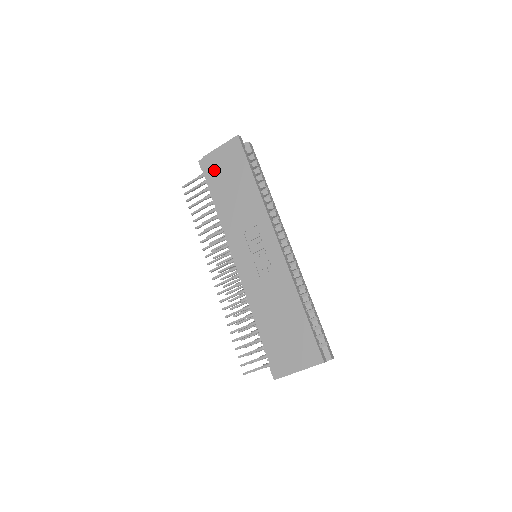
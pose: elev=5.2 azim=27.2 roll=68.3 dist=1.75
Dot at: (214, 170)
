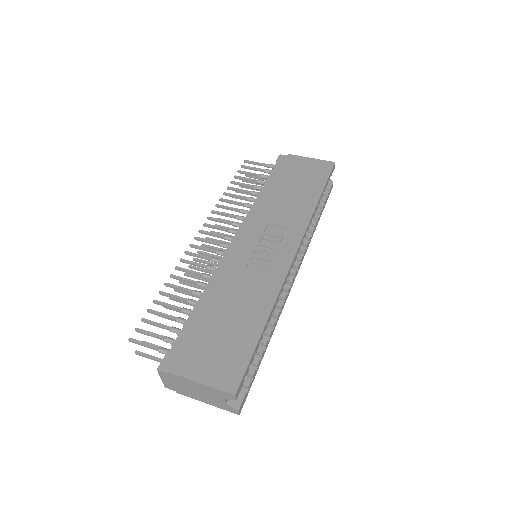
Dot at: (288, 167)
